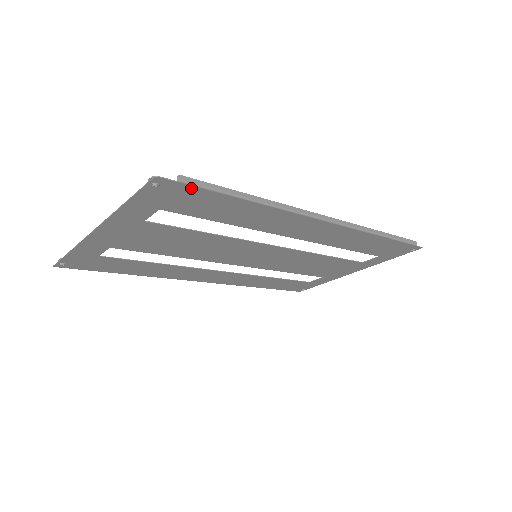
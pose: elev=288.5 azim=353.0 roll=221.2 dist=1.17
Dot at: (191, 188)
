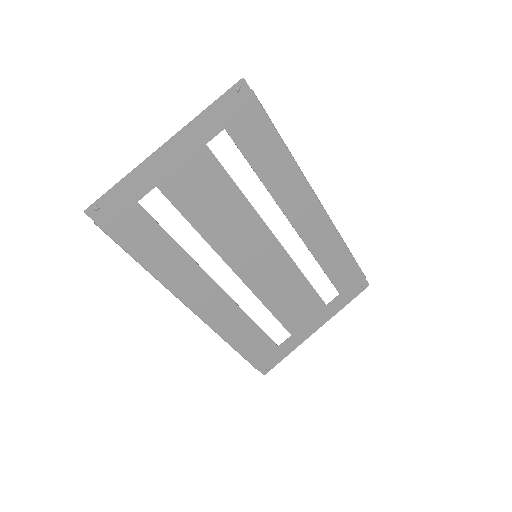
Dot at: (256, 105)
